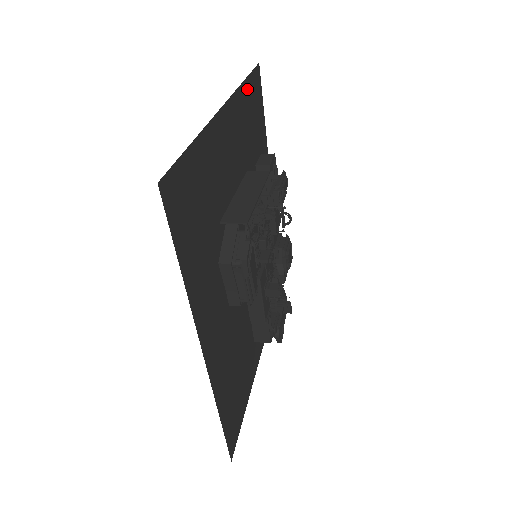
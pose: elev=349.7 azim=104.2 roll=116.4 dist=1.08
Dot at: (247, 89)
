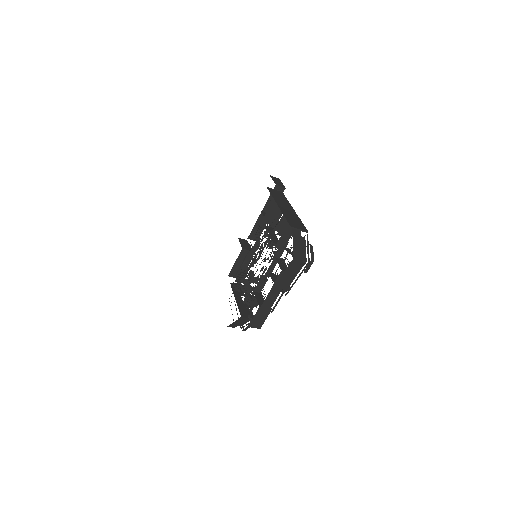
Dot at: occluded
